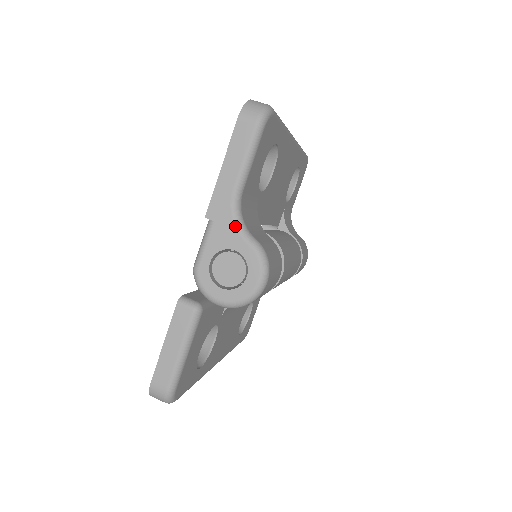
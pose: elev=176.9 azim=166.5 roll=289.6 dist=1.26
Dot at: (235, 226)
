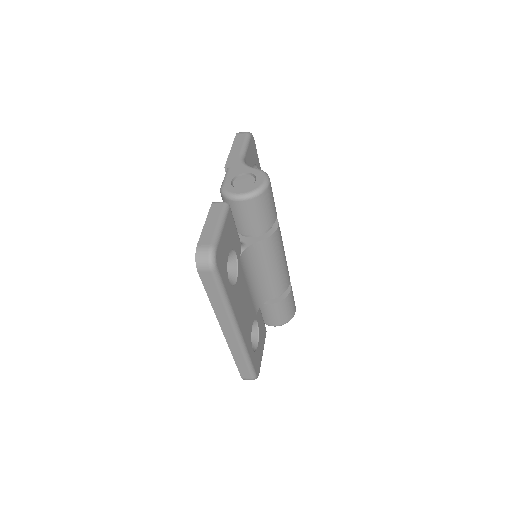
Dot at: (244, 165)
